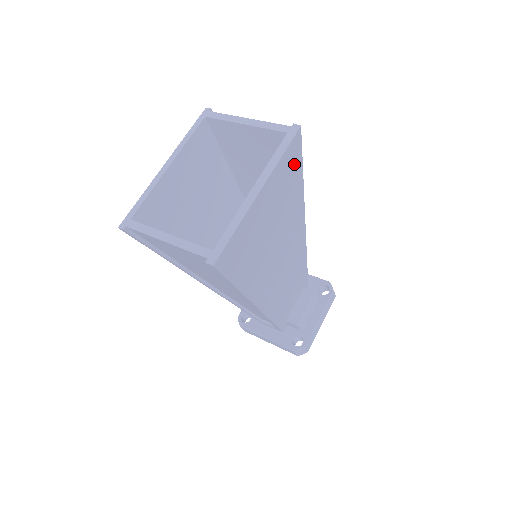
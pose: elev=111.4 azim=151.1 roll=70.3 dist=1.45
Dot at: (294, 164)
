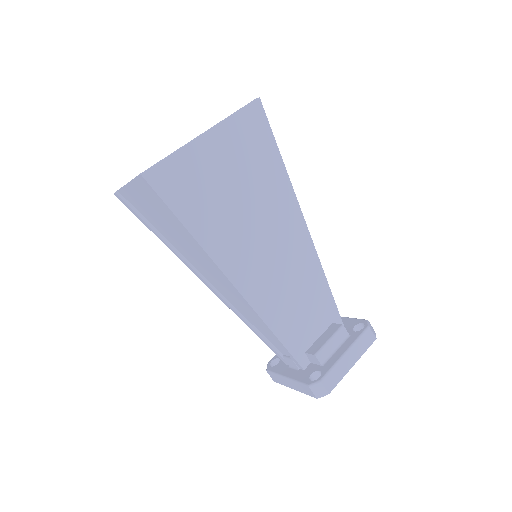
Dot at: (260, 134)
